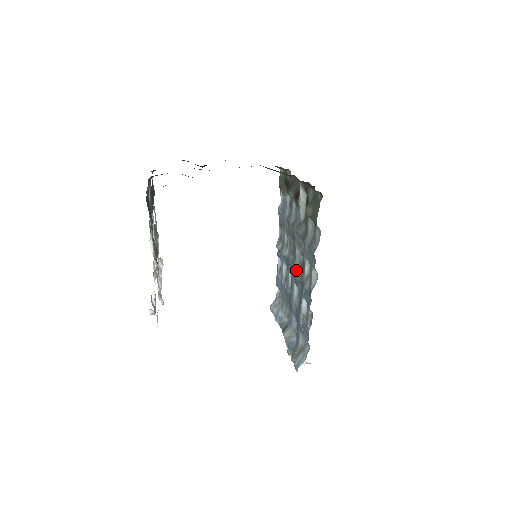
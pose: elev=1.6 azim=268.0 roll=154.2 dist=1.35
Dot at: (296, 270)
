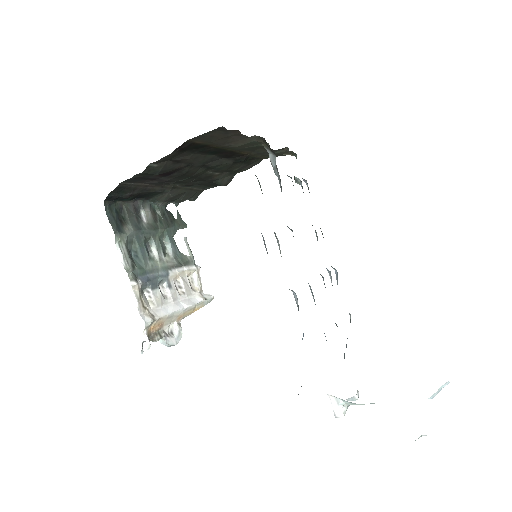
Dot at: occluded
